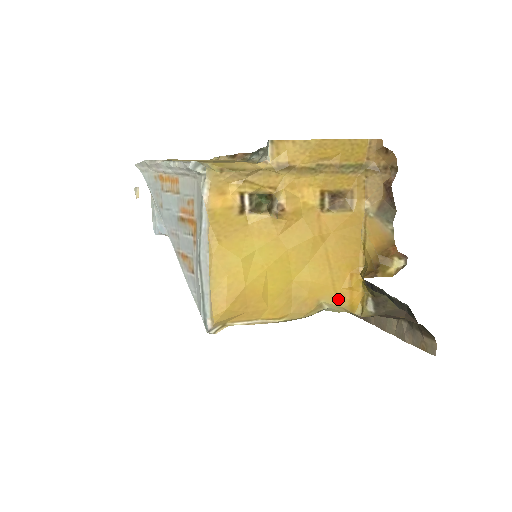
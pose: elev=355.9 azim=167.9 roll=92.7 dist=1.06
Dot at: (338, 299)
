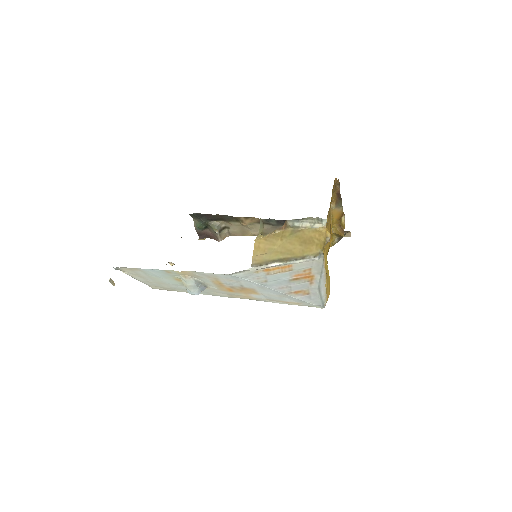
Dot at: occluded
